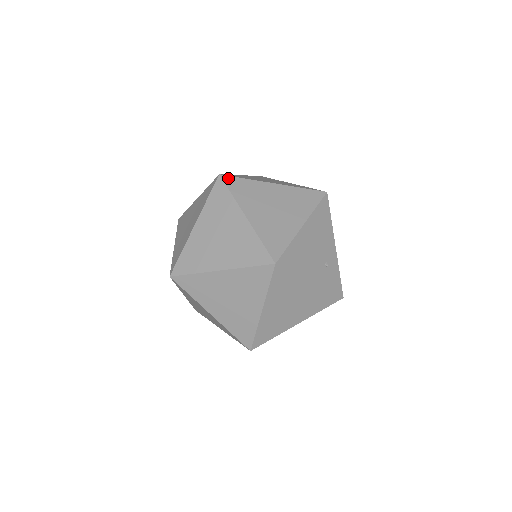
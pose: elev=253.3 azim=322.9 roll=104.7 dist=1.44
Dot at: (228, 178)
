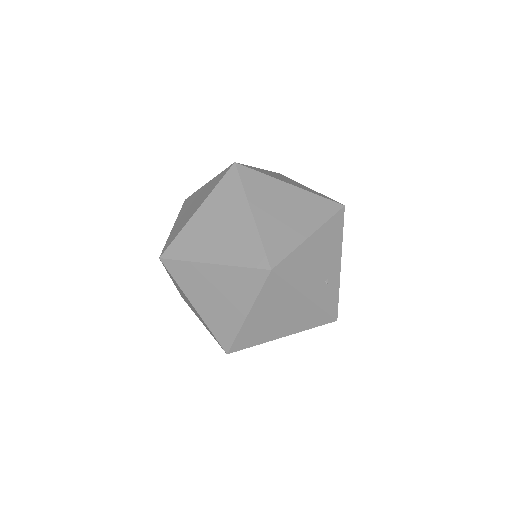
Dot at: (243, 168)
